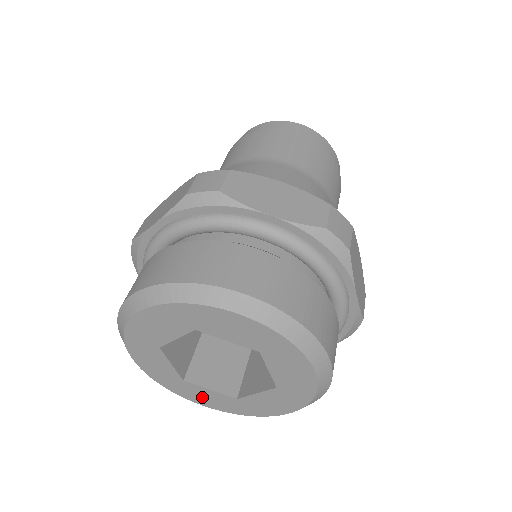
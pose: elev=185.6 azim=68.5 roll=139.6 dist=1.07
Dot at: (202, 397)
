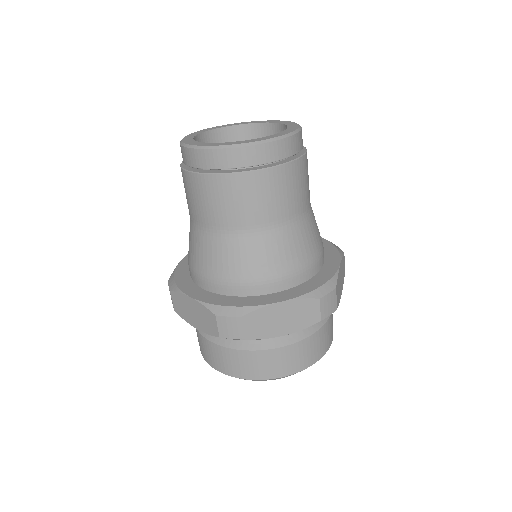
Dot at: occluded
